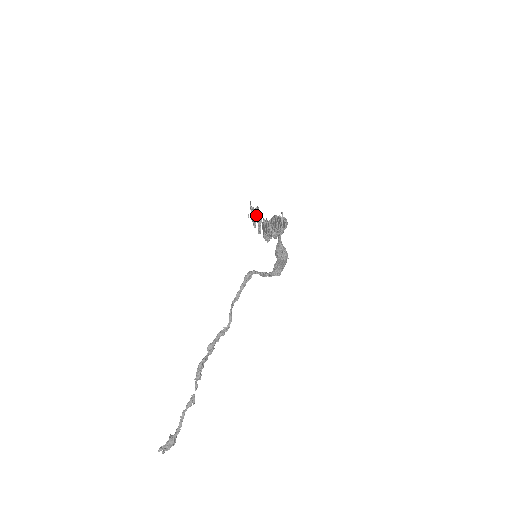
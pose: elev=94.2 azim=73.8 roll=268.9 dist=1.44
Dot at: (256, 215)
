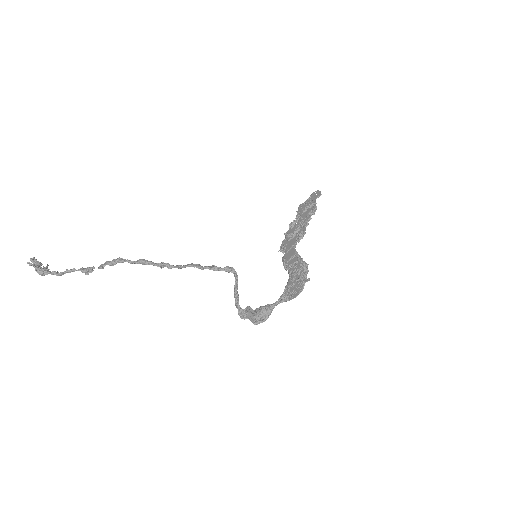
Dot at: (306, 214)
